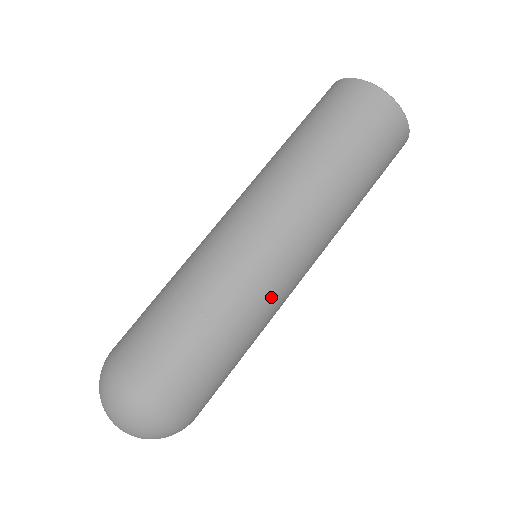
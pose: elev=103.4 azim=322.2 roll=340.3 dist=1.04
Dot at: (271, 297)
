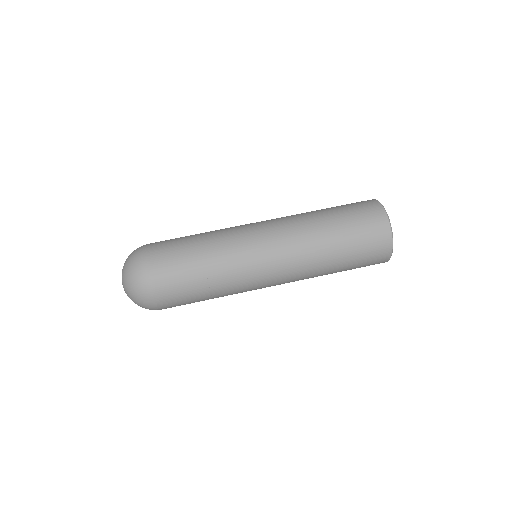
Dot at: (245, 291)
